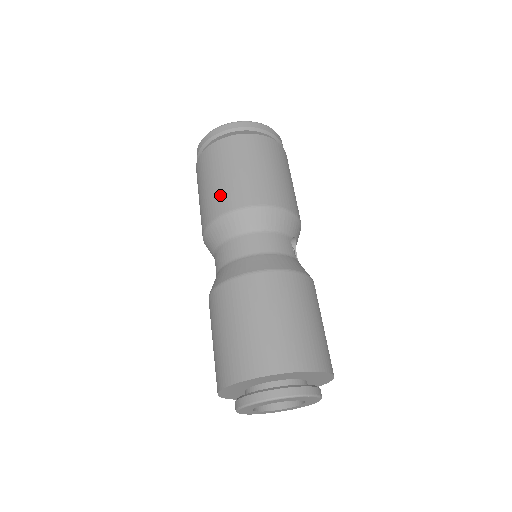
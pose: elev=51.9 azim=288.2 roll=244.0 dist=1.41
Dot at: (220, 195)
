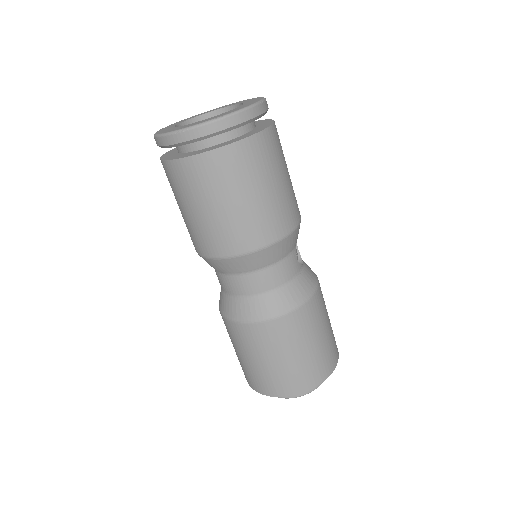
Dot at: (216, 234)
